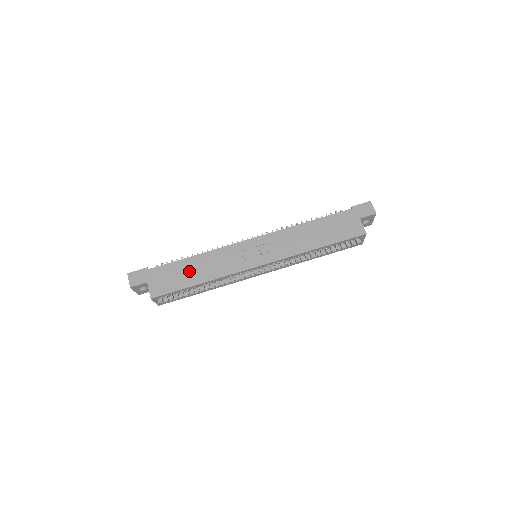
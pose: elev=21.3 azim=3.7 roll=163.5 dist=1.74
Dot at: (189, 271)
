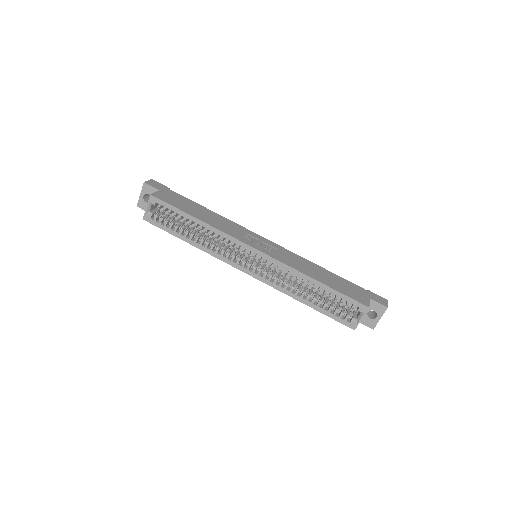
Dot at: (198, 210)
